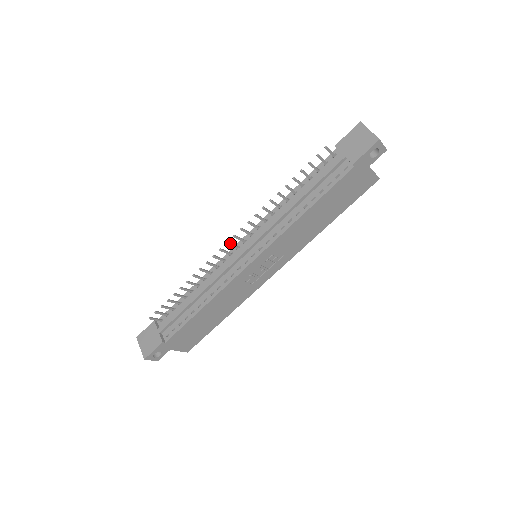
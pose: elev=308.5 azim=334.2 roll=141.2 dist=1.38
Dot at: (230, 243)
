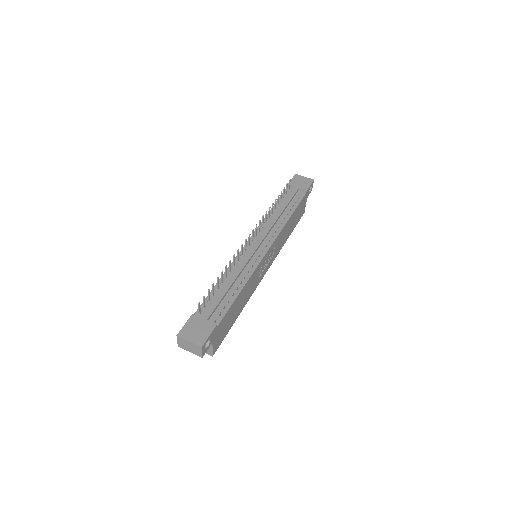
Dot at: occluded
